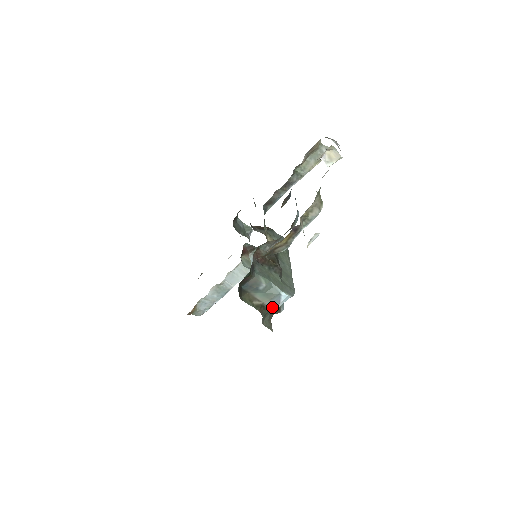
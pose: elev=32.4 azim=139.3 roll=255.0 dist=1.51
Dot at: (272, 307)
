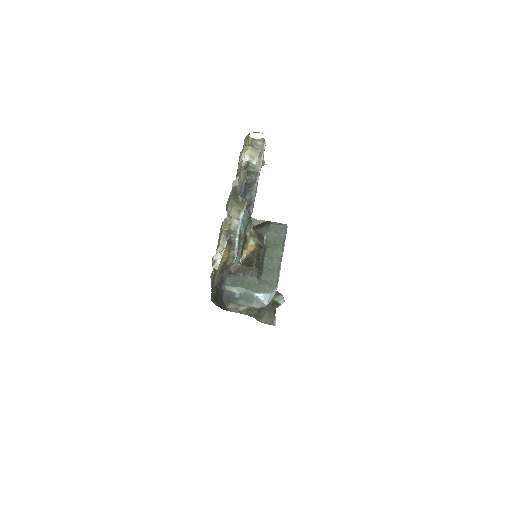
Dot at: (259, 307)
